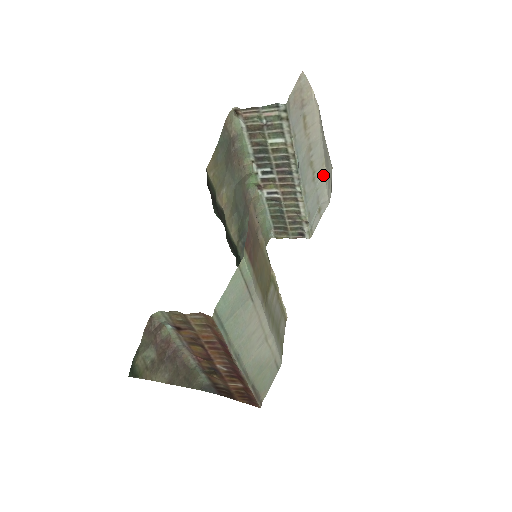
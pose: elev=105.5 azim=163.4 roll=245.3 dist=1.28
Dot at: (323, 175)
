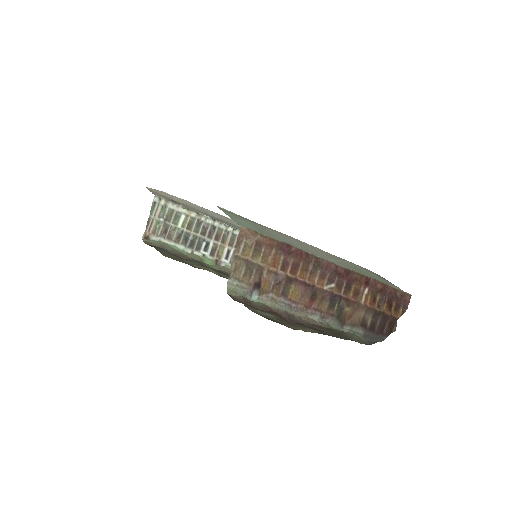
Dot at: occluded
